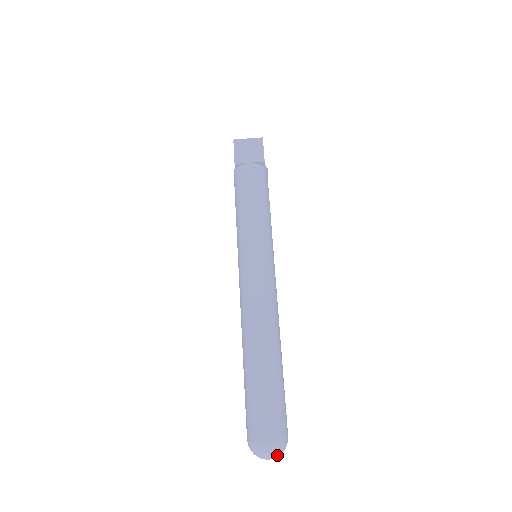
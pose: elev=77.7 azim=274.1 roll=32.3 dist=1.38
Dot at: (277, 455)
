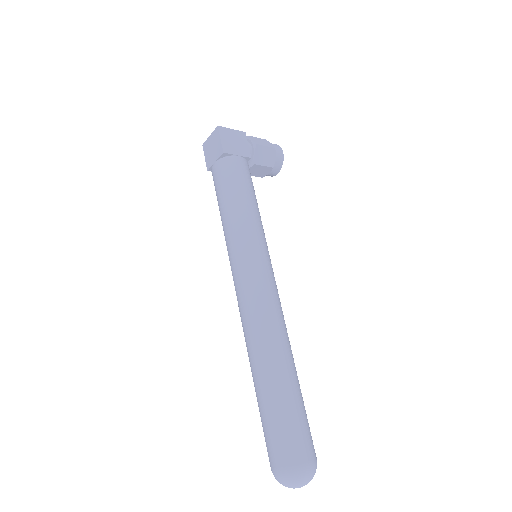
Dot at: (296, 485)
